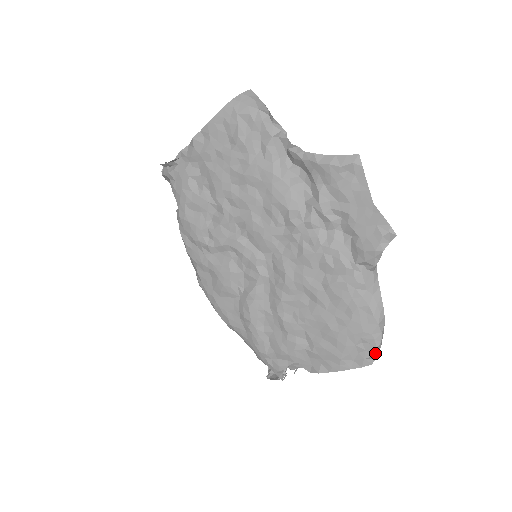
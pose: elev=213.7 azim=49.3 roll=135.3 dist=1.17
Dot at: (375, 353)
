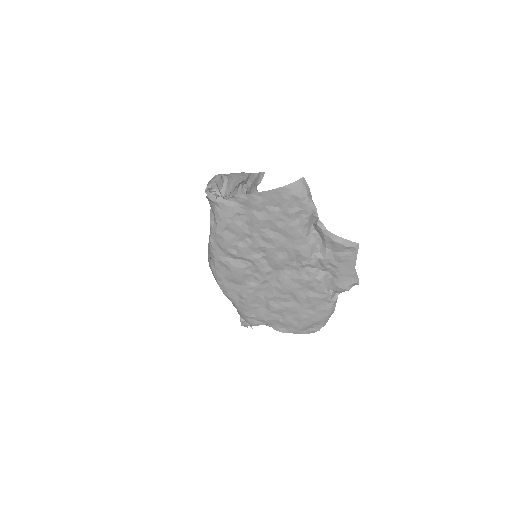
Dot at: occluded
